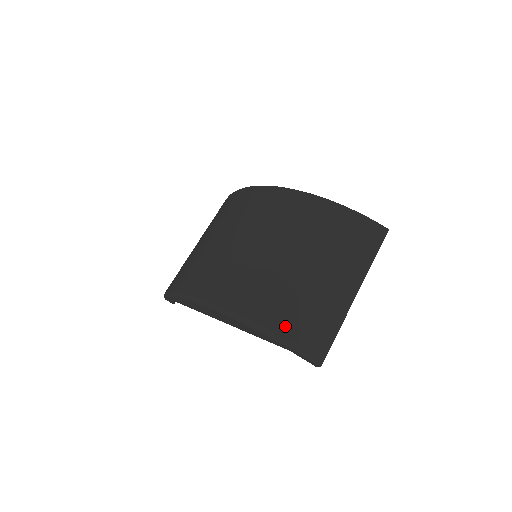
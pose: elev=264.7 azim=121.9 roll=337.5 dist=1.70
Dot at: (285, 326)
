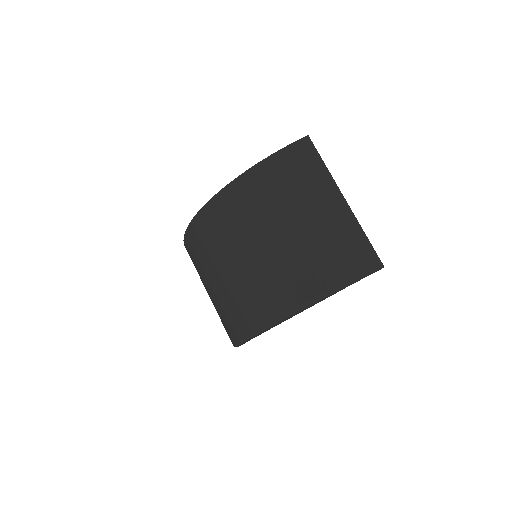
Dot at: (335, 275)
